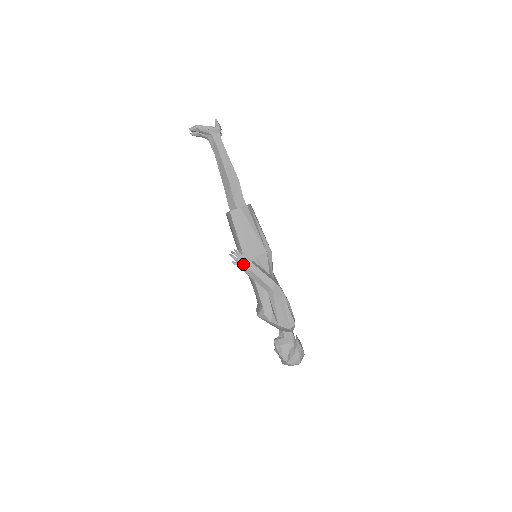
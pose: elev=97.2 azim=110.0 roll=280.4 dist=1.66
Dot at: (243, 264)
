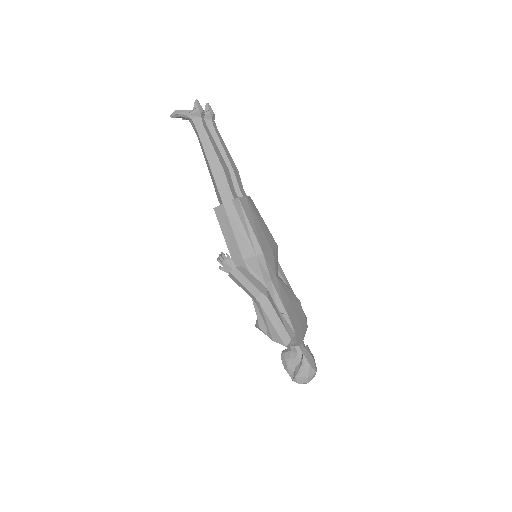
Dot at: (229, 270)
